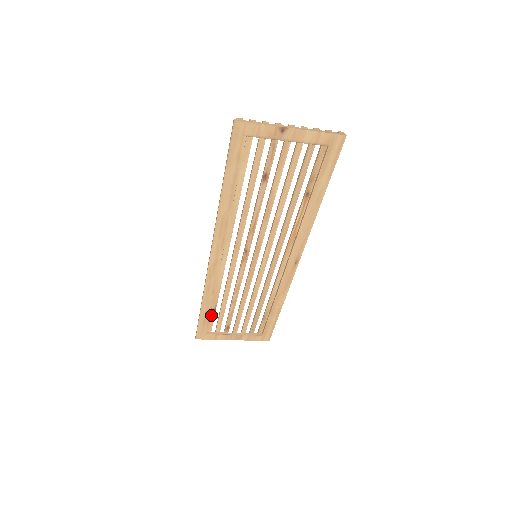
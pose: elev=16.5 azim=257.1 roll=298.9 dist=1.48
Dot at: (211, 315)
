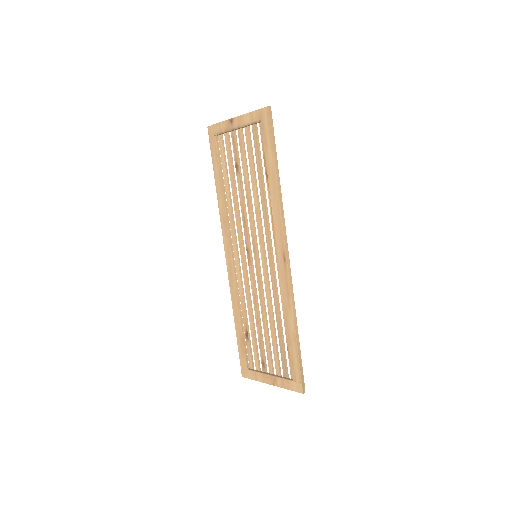
Dot at: (247, 341)
